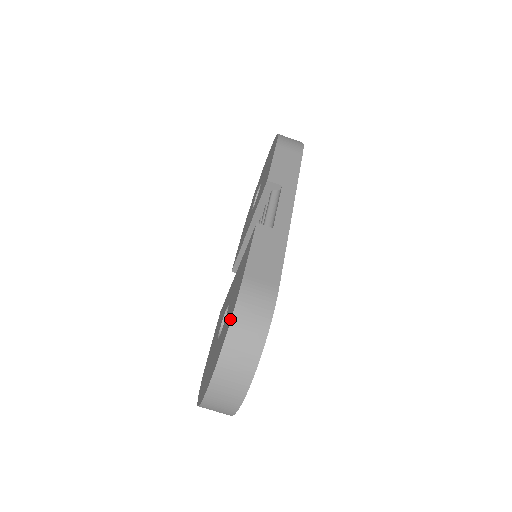
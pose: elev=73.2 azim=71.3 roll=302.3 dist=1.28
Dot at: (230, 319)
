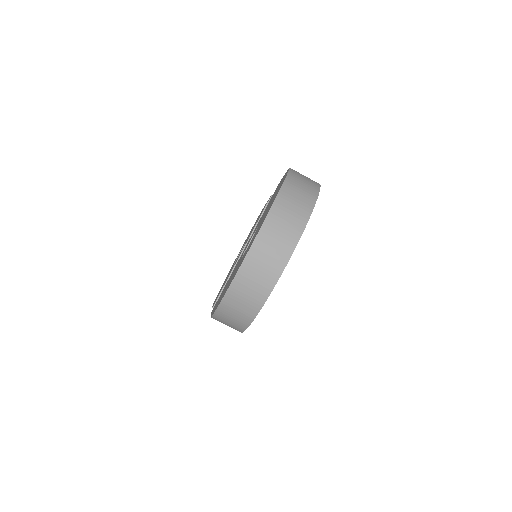
Dot at: (286, 174)
